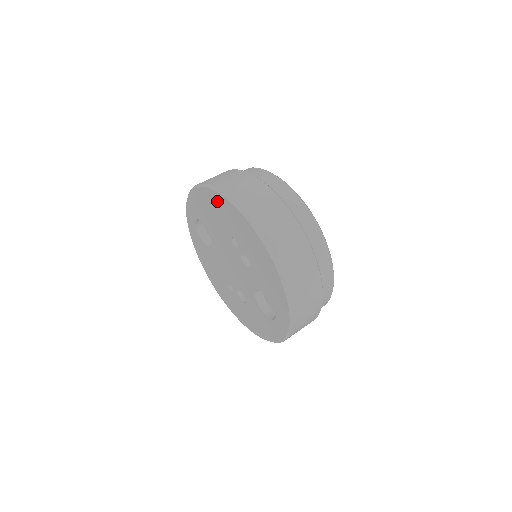
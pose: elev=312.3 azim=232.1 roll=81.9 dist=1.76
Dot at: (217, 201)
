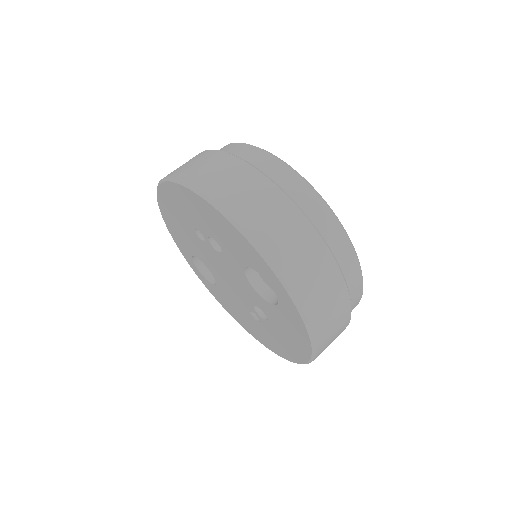
Dot at: (165, 203)
